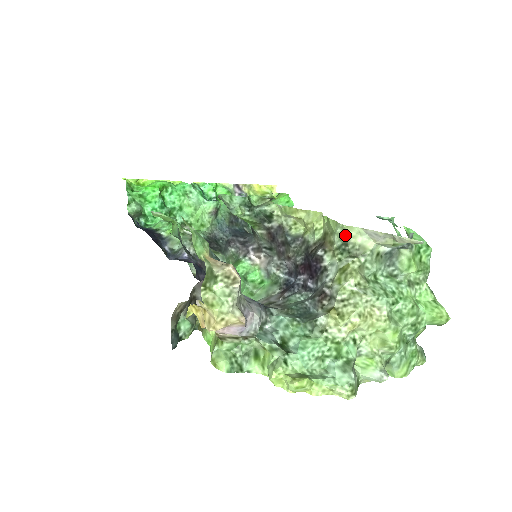
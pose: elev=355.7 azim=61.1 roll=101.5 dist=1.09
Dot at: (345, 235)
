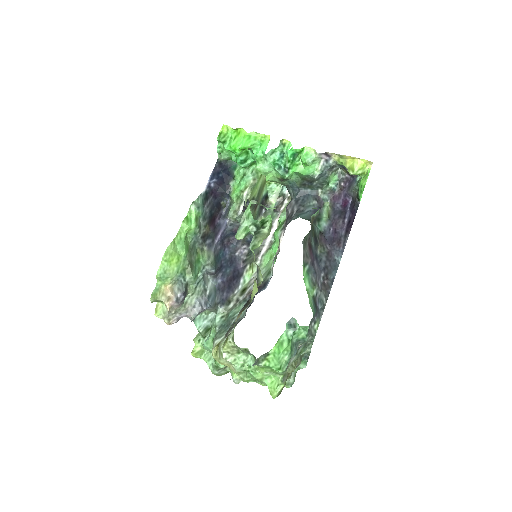
Dot at: occluded
